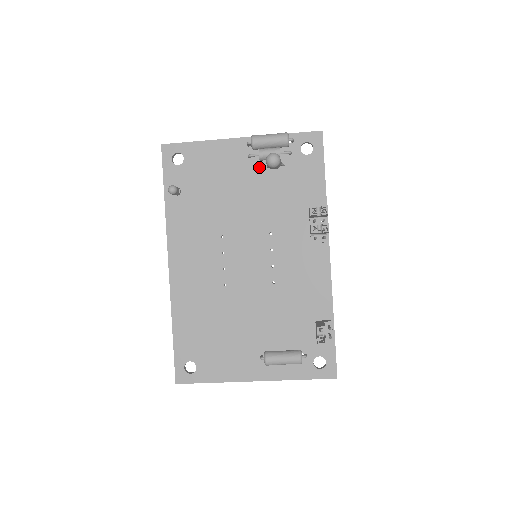
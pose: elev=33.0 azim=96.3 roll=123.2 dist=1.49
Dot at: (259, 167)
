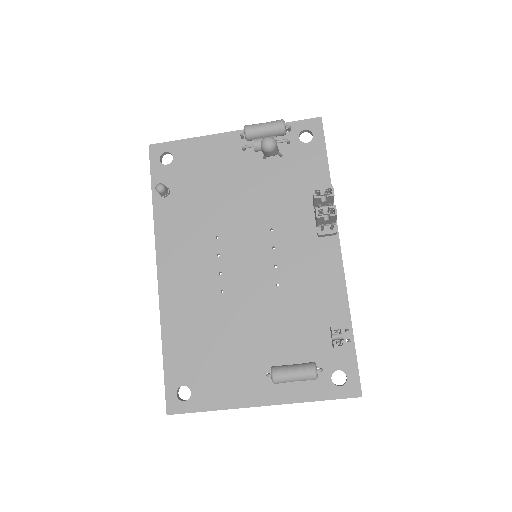
Dot at: (255, 160)
